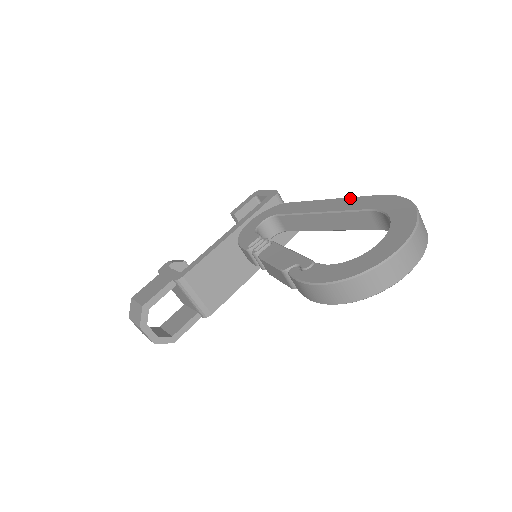
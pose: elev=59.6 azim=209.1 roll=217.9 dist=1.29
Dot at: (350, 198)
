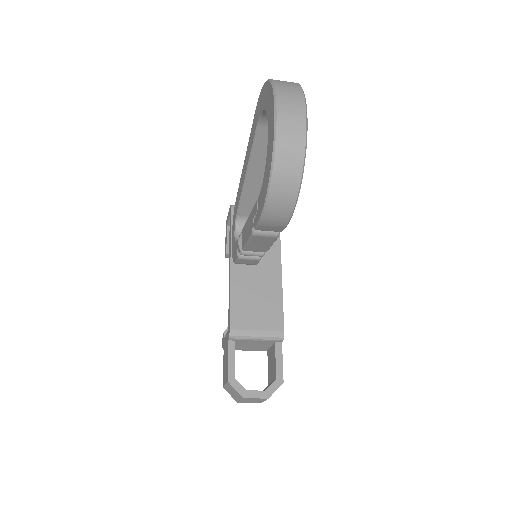
Dot at: (249, 140)
